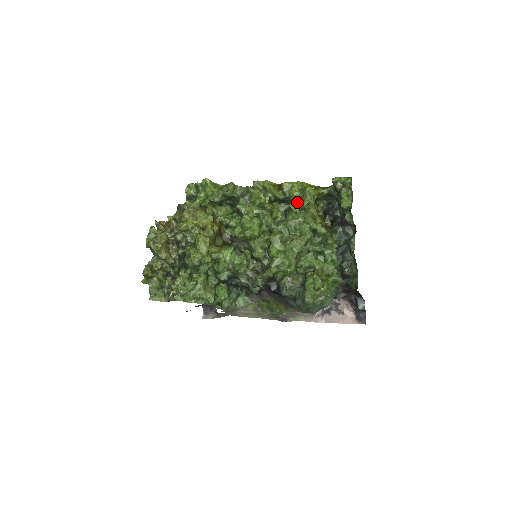
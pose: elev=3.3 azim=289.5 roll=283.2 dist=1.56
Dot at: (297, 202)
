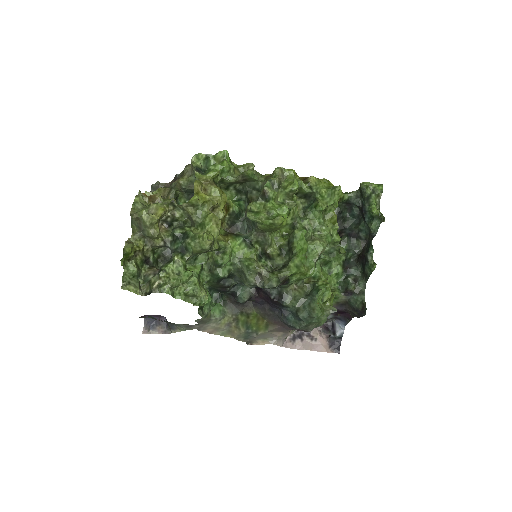
Dot at: (323, 200)
